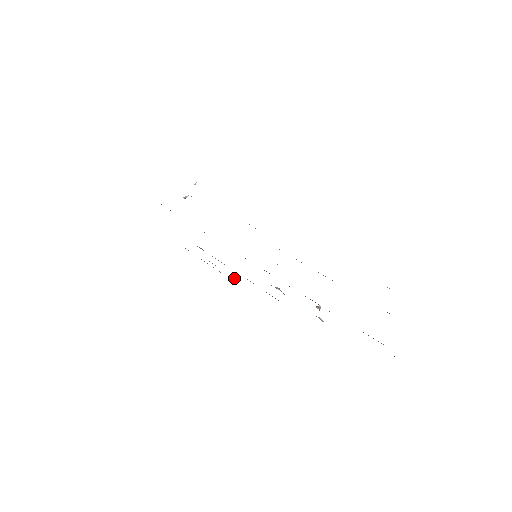
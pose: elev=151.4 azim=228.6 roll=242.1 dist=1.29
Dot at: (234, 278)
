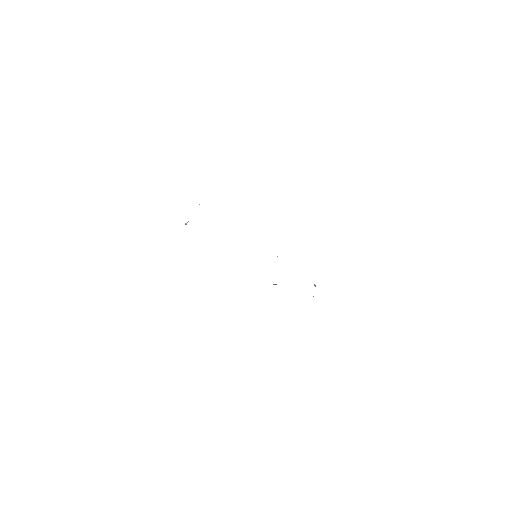
Dot at: occluded
